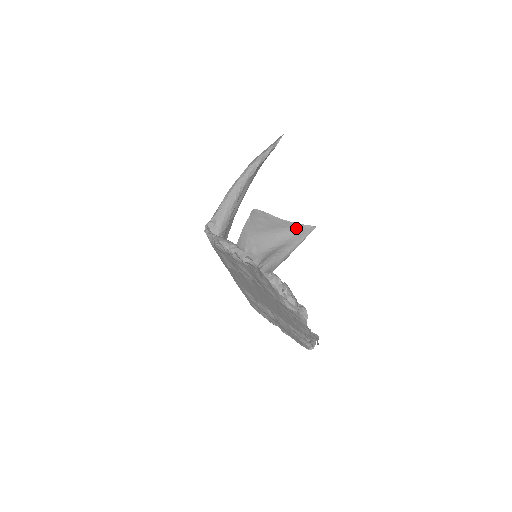
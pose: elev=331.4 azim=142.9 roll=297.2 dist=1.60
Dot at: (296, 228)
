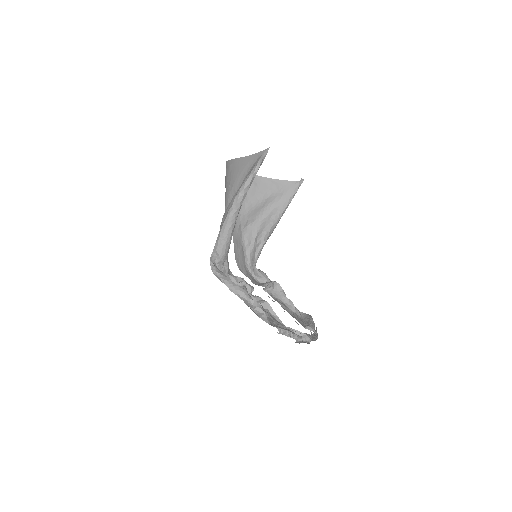
Dot at: (285, 187)
